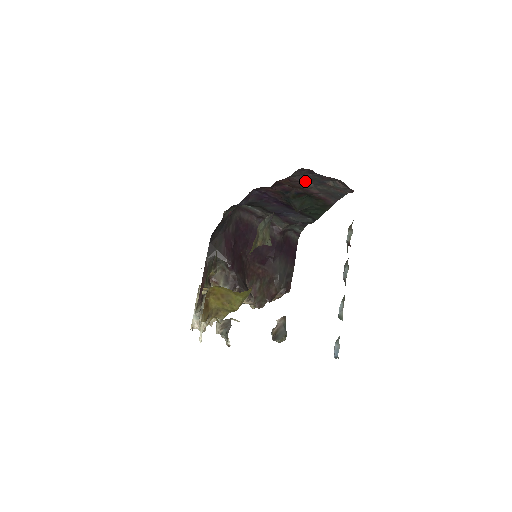
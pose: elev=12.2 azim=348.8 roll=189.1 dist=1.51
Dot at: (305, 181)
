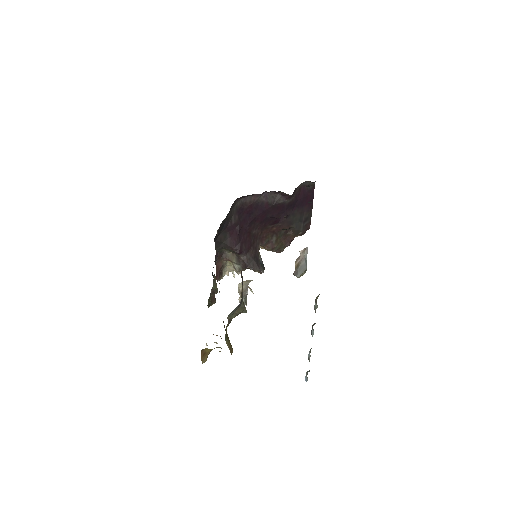
Dot at: occluded
